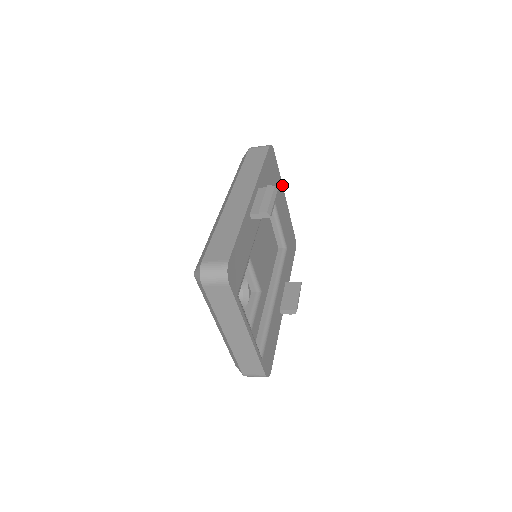
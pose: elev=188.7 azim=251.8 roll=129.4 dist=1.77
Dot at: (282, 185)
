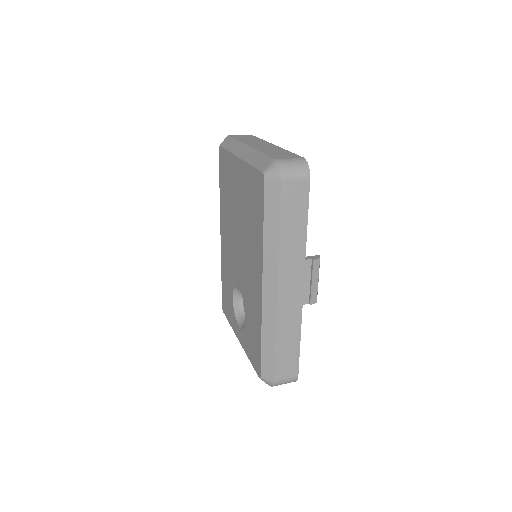
Dot at: (281, 148)
